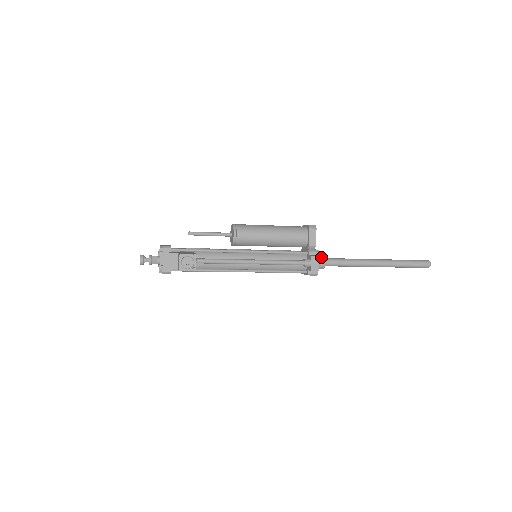
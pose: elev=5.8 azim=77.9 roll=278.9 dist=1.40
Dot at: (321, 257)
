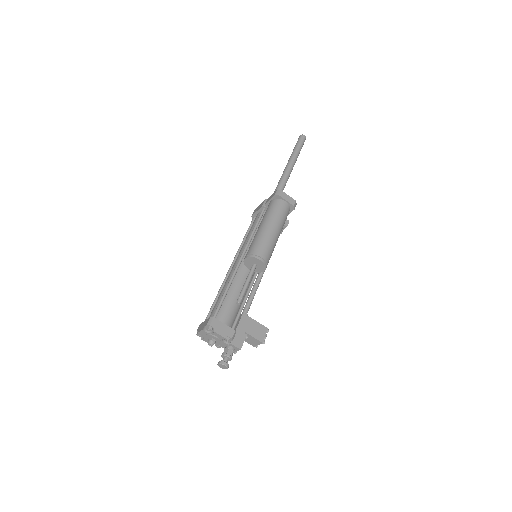
Dot at: occluded
